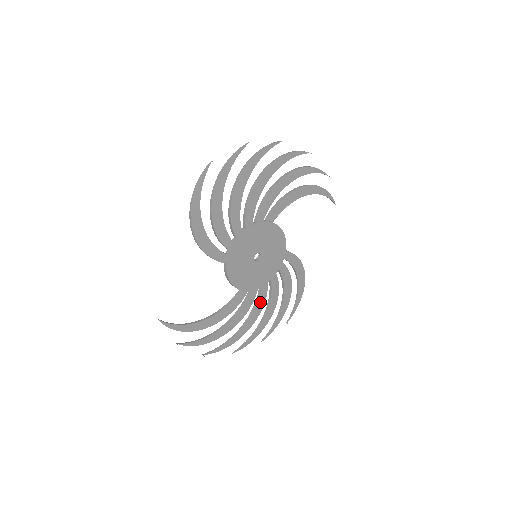
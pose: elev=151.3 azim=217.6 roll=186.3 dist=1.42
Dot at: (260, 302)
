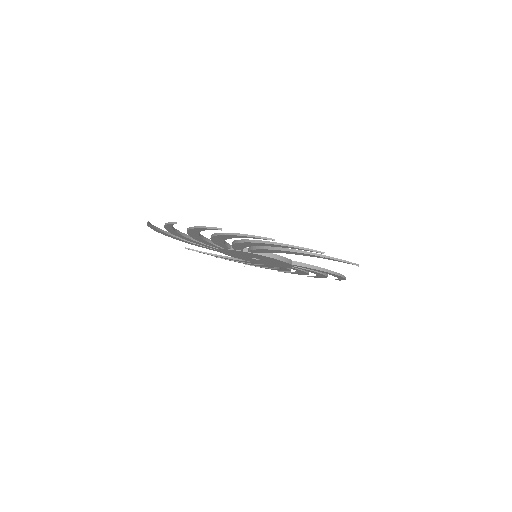
Dot at: occluded
